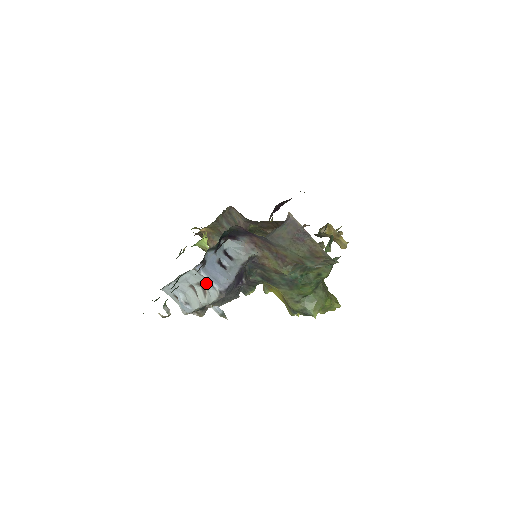
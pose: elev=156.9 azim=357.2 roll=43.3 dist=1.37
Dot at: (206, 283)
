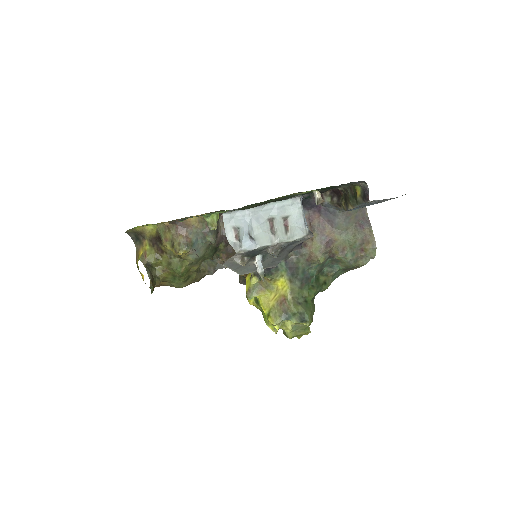
Dot at: (300, 218)
